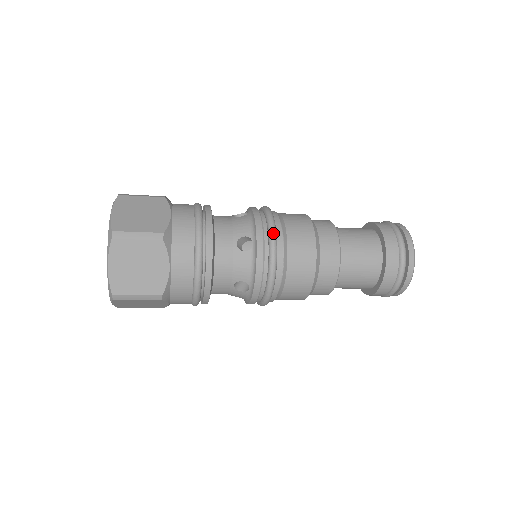
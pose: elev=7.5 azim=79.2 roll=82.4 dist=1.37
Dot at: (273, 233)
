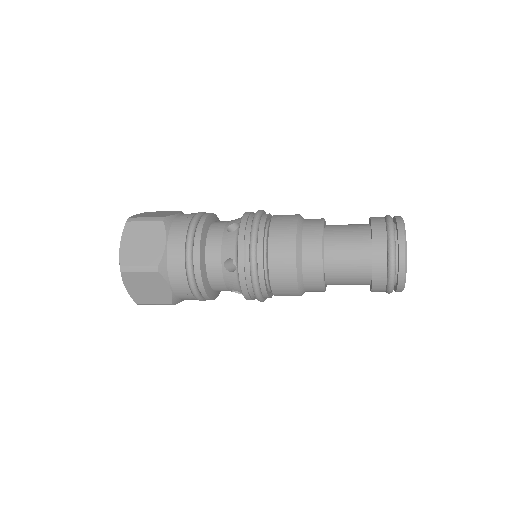
Dot at: (256, 215)
